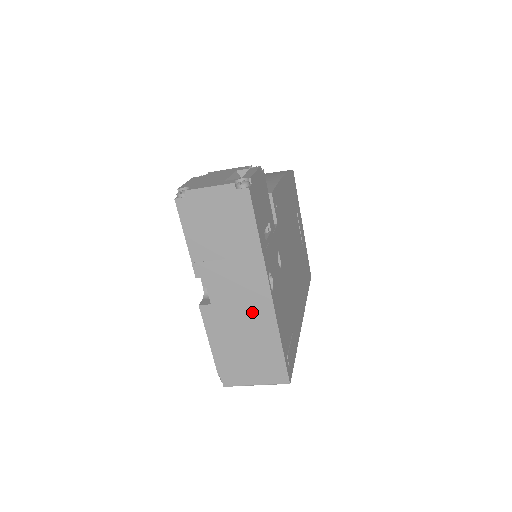
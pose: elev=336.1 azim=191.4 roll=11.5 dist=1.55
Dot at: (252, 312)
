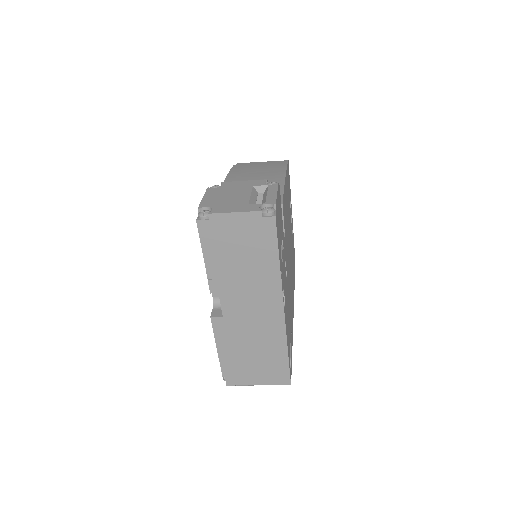
Dot at: (263, 325)
